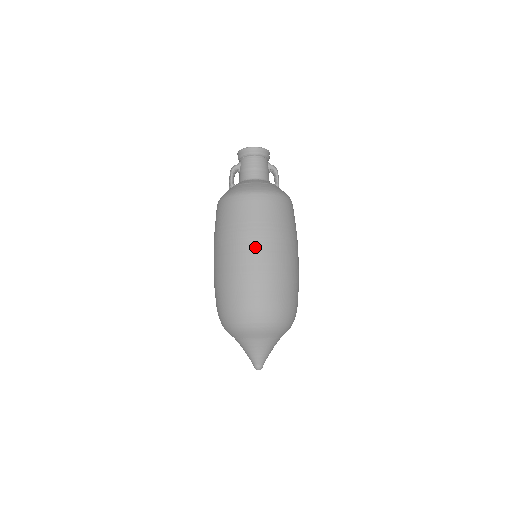
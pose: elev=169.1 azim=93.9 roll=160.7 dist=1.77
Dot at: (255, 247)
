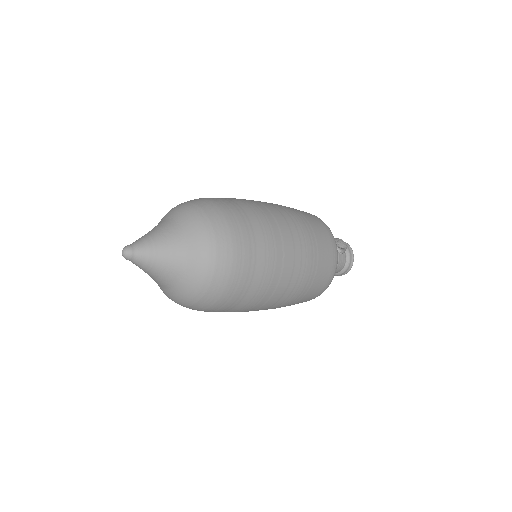
Dot at: occluded
